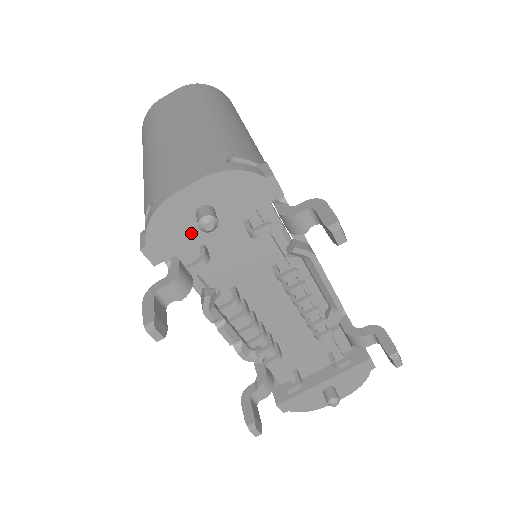
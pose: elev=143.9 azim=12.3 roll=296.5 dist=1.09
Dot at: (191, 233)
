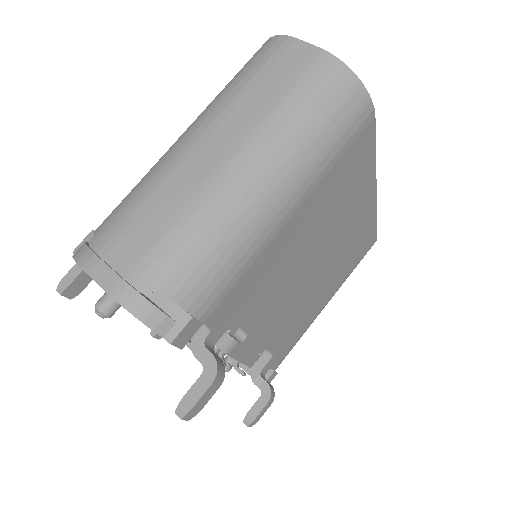
Dot at: occluded
